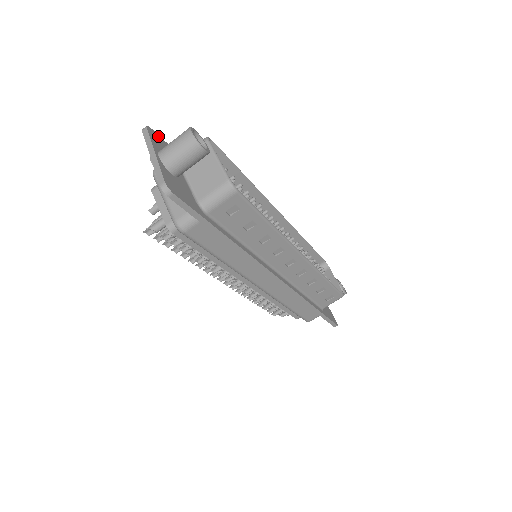
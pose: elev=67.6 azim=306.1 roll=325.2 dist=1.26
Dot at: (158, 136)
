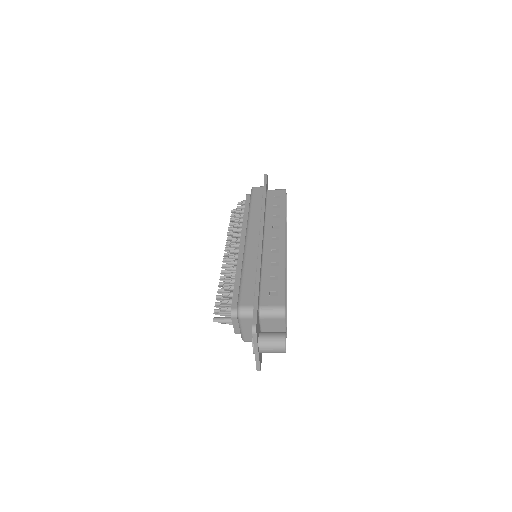
Dot at: (257, 321)
